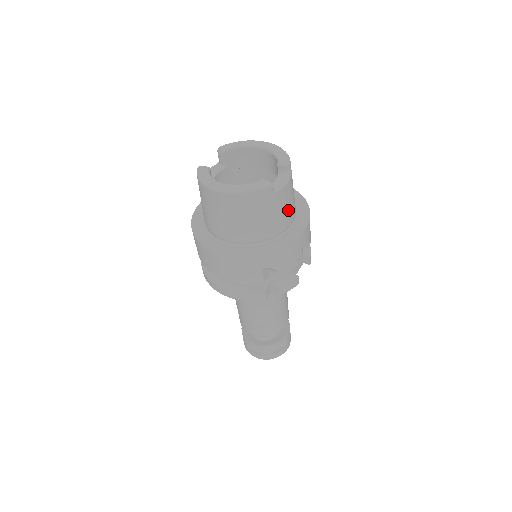
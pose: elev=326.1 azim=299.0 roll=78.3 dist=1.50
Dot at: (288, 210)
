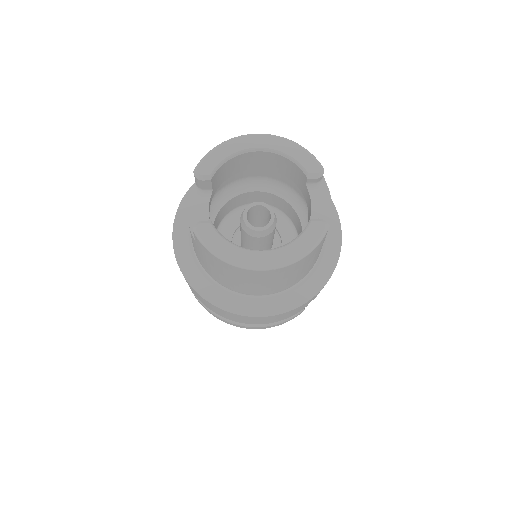
Dot at: occluded
